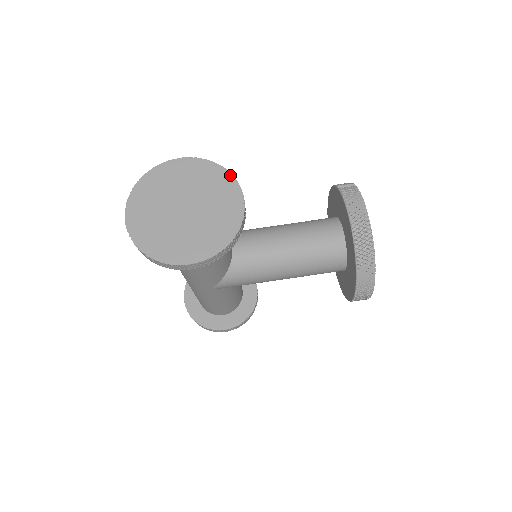
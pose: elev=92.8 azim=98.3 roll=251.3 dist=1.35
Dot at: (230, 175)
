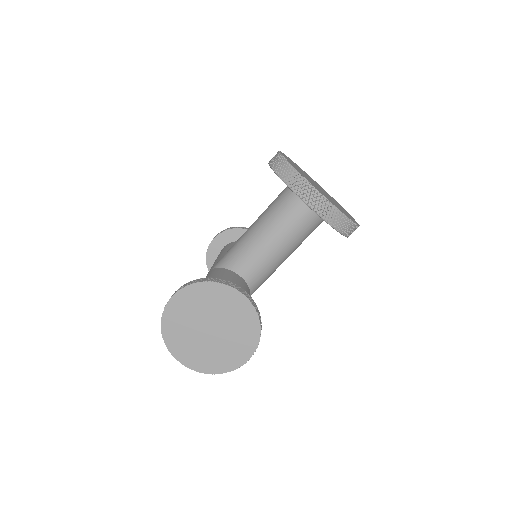
Dot at: (217, 284)
